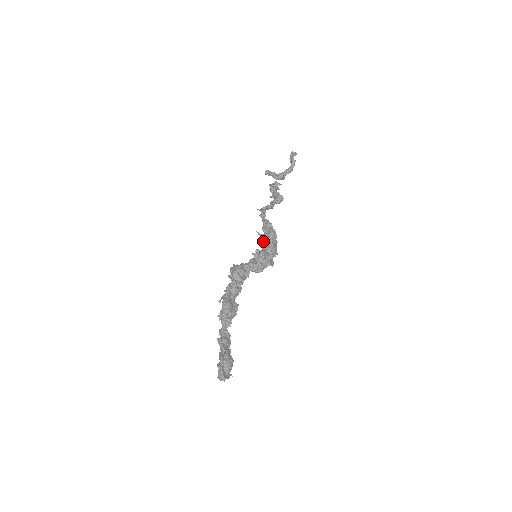
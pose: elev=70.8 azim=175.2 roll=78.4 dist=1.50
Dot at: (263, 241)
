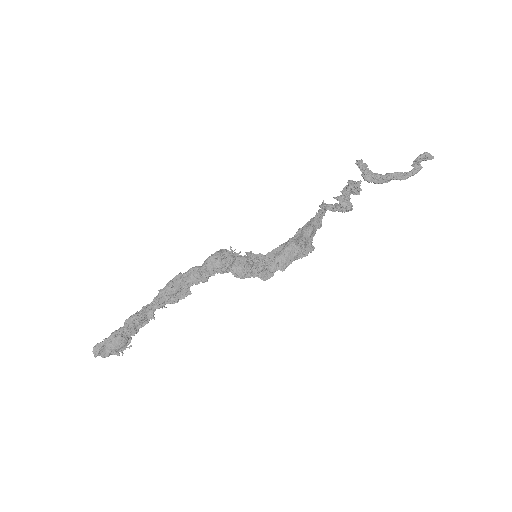
Dot at: (283, 244)
